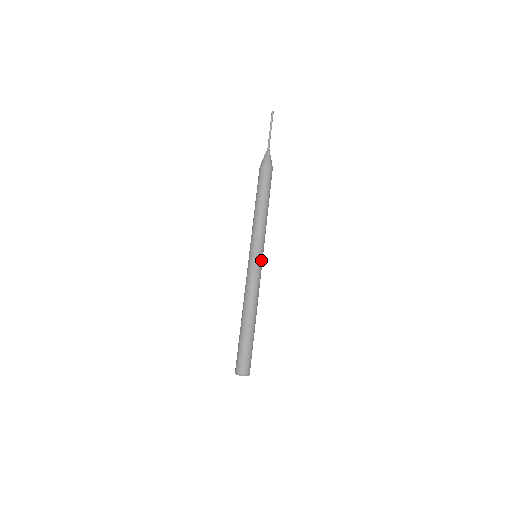
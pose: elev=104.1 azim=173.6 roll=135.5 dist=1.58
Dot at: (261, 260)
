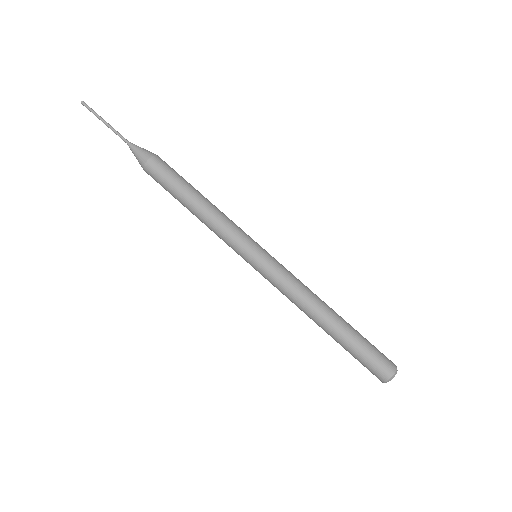
Dot at: (267, 253)
